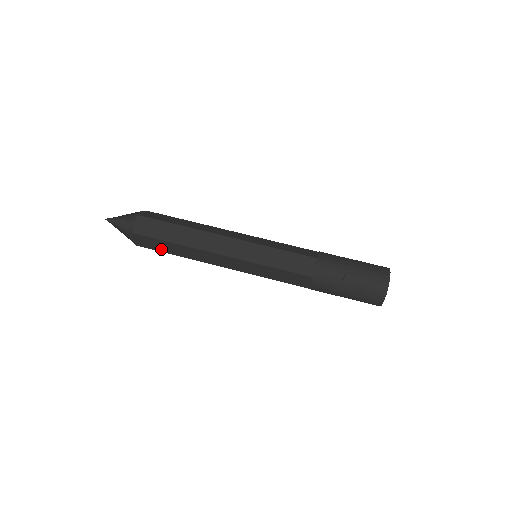
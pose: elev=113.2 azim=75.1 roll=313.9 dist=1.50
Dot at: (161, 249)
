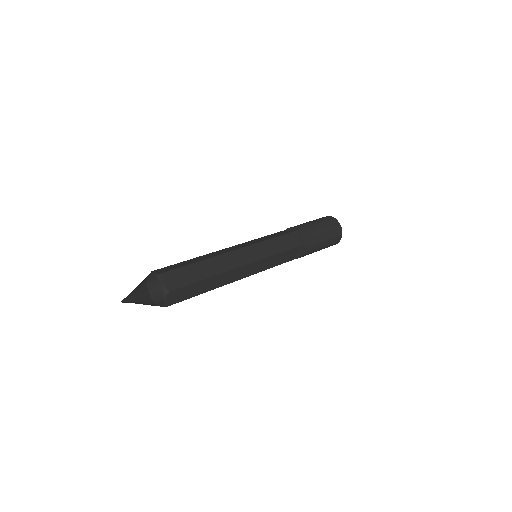
Dot at: (193, 294)
